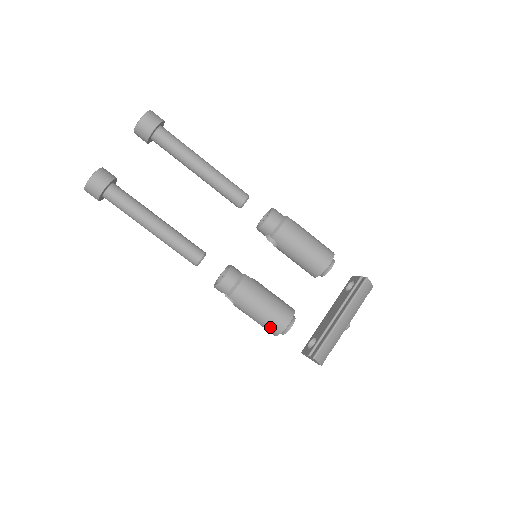
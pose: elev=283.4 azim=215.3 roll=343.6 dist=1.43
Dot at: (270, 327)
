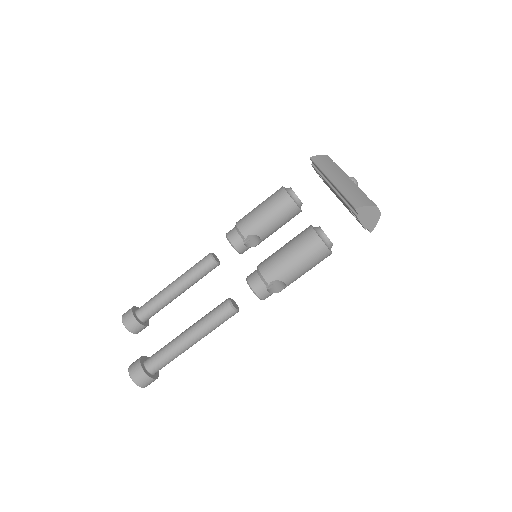
Dot at: (312, 250)
